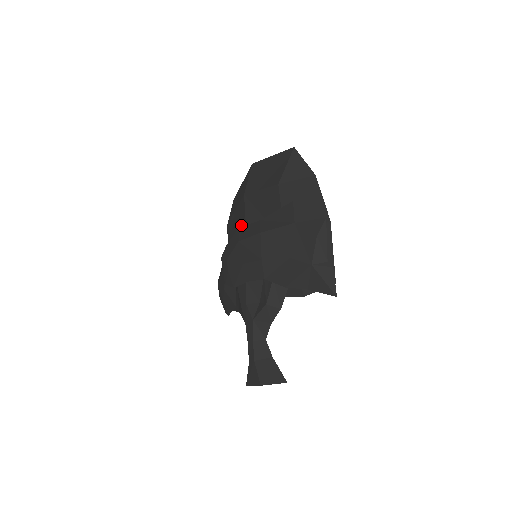
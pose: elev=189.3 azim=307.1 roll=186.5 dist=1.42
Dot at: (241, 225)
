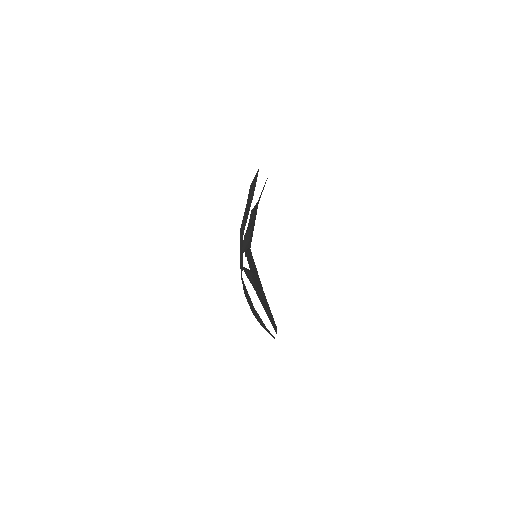
Dot at: occluded
